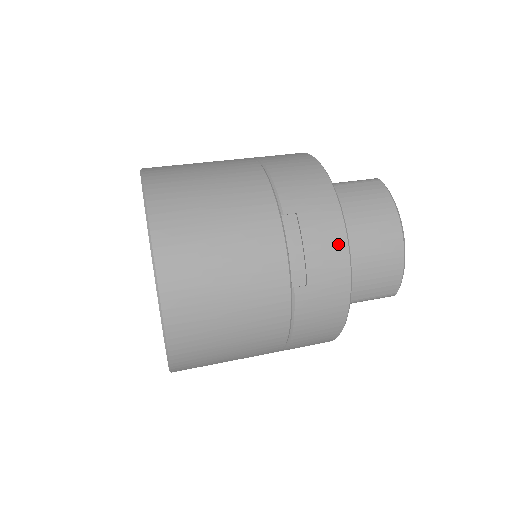
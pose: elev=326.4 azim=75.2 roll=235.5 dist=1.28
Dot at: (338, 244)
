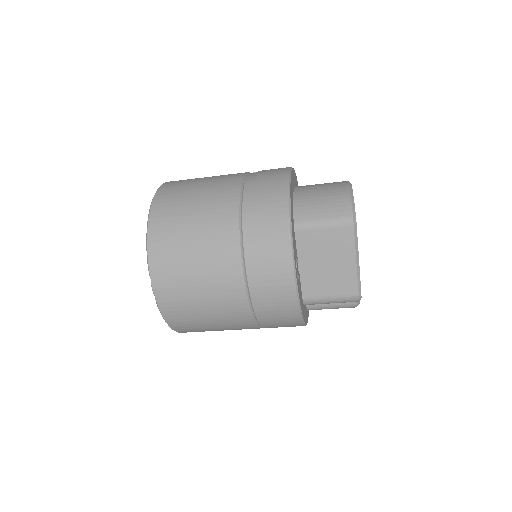
Dot at: (283, 169)
